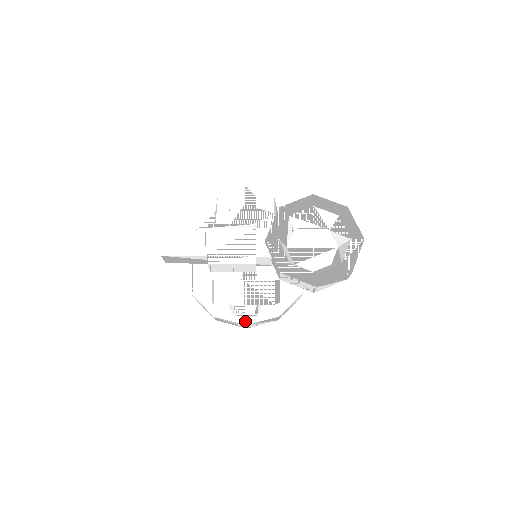
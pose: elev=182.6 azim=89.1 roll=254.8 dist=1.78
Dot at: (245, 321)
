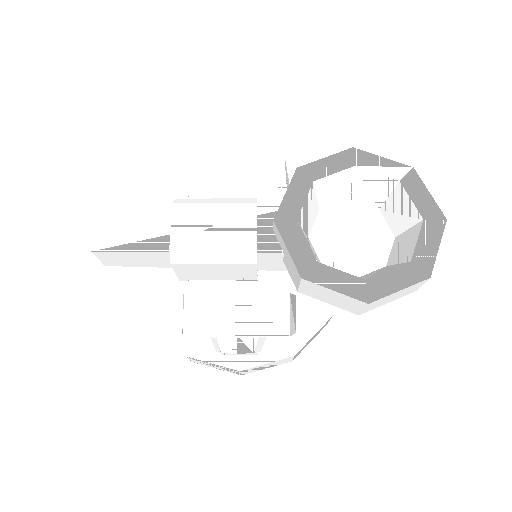
Dot at: (238, 364)
